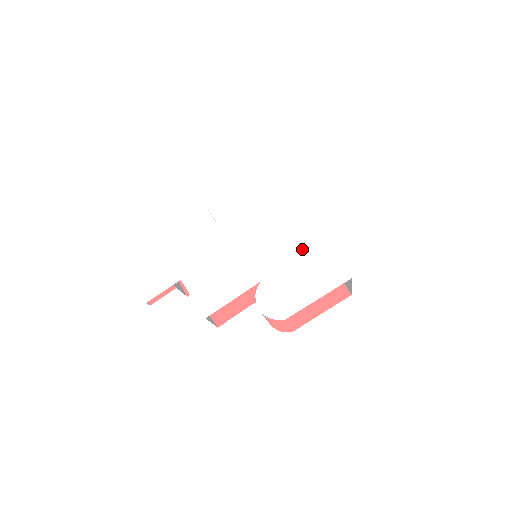
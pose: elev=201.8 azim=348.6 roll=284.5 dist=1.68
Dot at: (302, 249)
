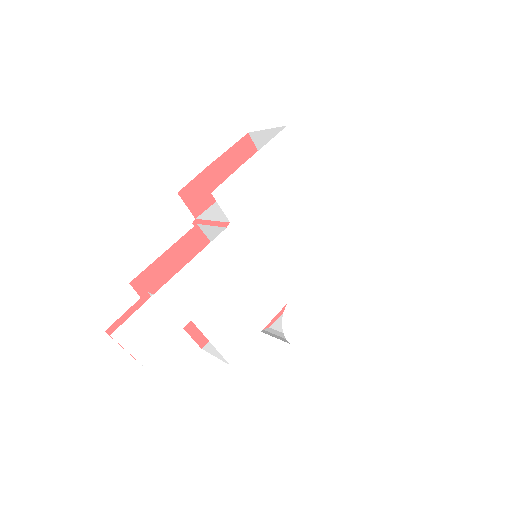
Dot at: (324, 257)
